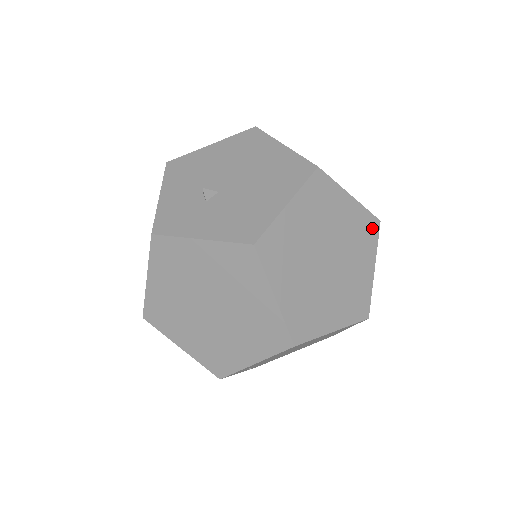
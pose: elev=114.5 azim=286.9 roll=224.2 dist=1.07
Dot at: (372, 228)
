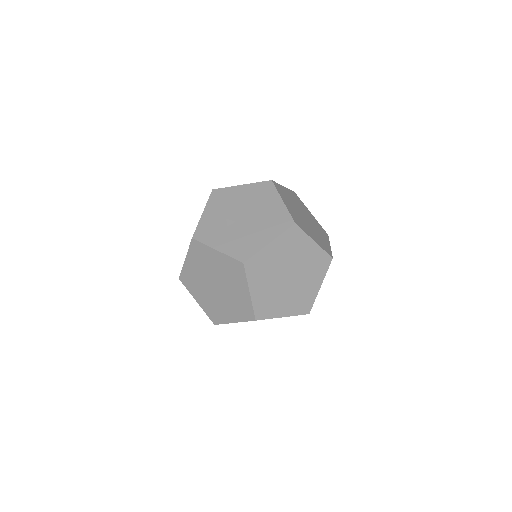
Dot at: (325, 262)
